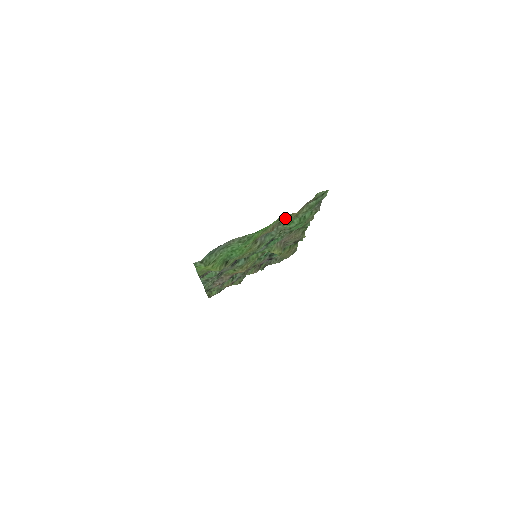
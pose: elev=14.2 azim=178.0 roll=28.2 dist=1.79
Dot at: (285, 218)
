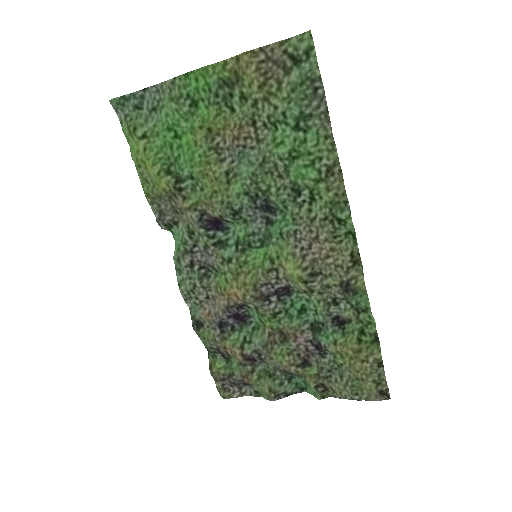
Dot at: (250, 96)
